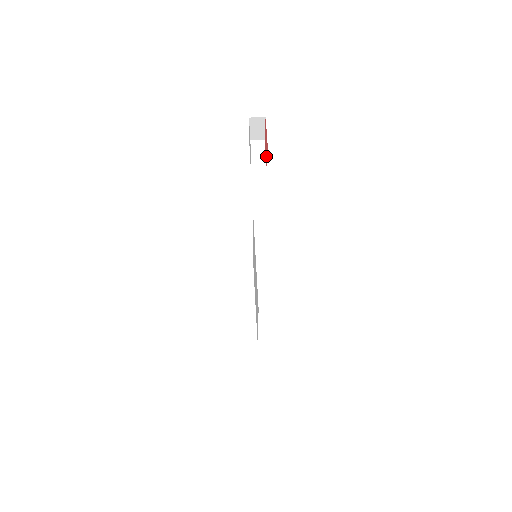
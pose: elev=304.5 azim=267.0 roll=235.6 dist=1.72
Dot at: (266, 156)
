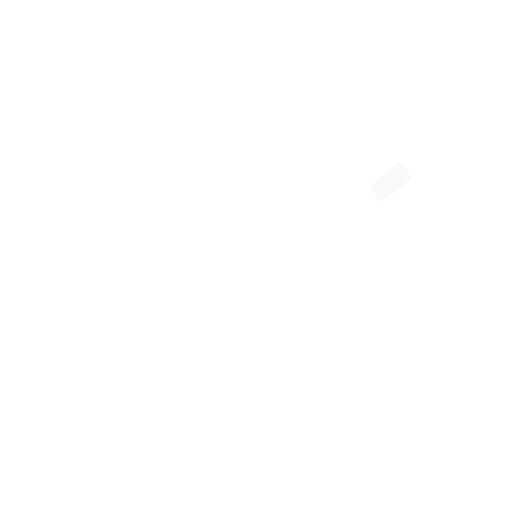
Dot at: occluded
